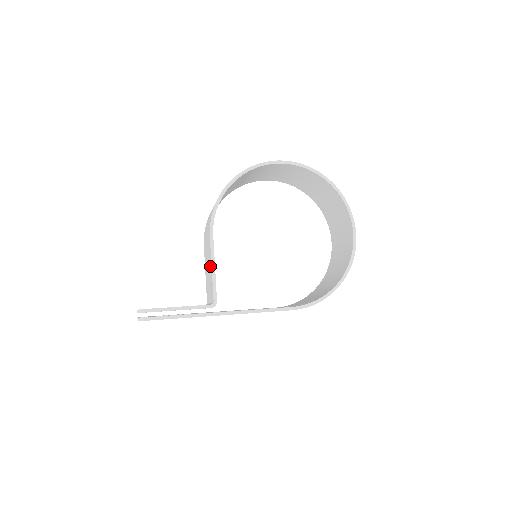
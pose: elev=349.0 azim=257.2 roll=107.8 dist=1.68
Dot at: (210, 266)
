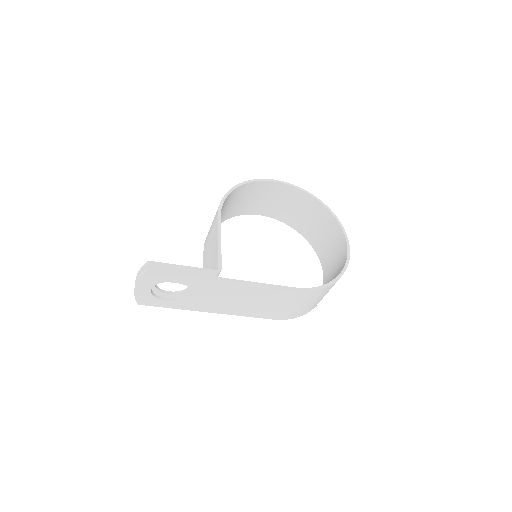
Dot at: (215, 245)
